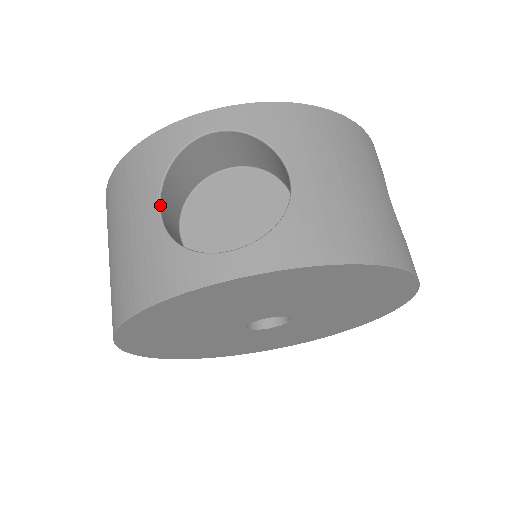
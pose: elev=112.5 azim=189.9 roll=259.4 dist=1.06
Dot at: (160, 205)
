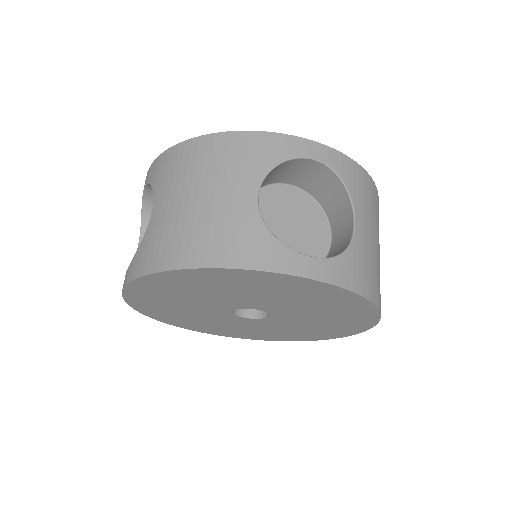
Dot at: (139, 242)
